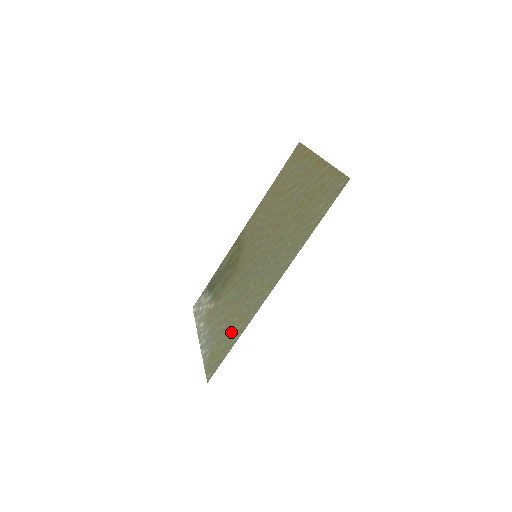
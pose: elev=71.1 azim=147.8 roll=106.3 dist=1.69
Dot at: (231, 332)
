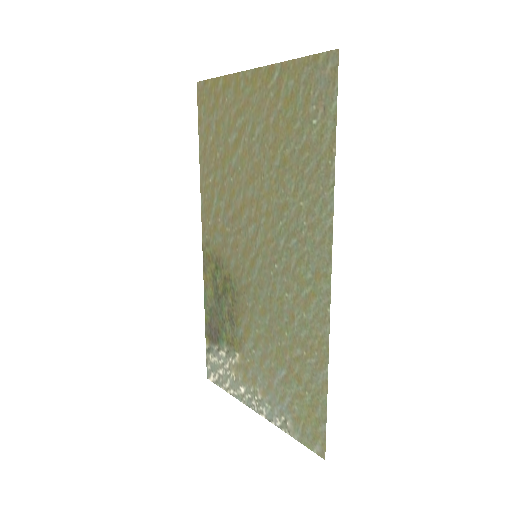
Dot at: (305, 373)
